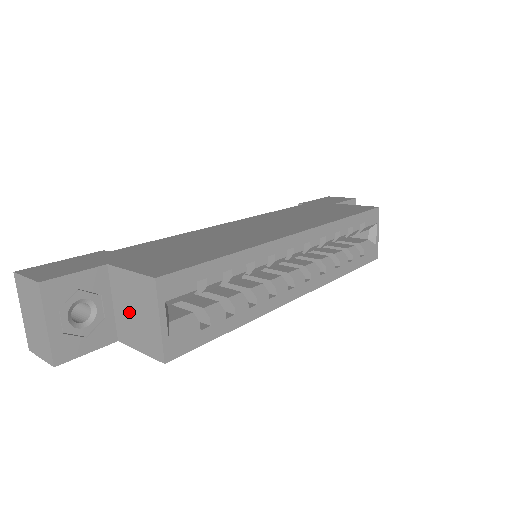
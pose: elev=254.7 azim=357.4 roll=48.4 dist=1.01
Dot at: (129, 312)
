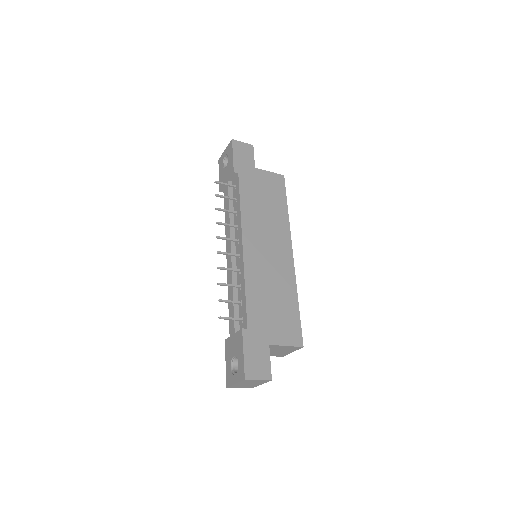
Dot at: (272, 351)
